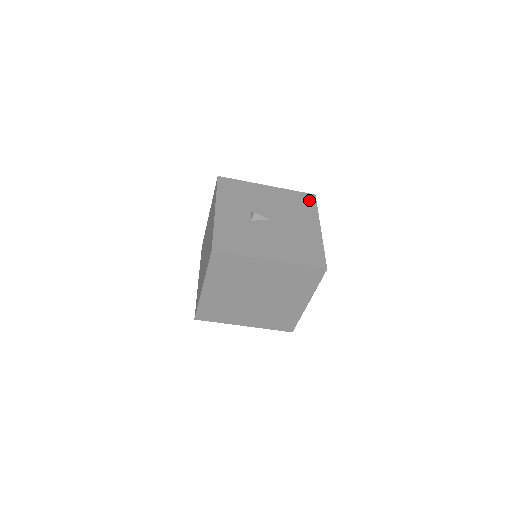
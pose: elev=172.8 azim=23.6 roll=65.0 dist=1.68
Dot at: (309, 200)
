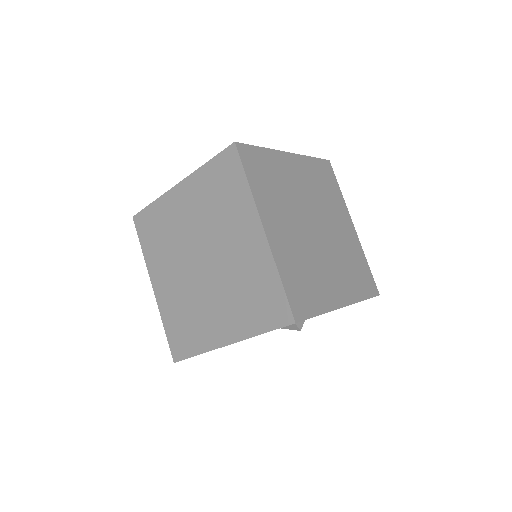
Dot at: occluded
